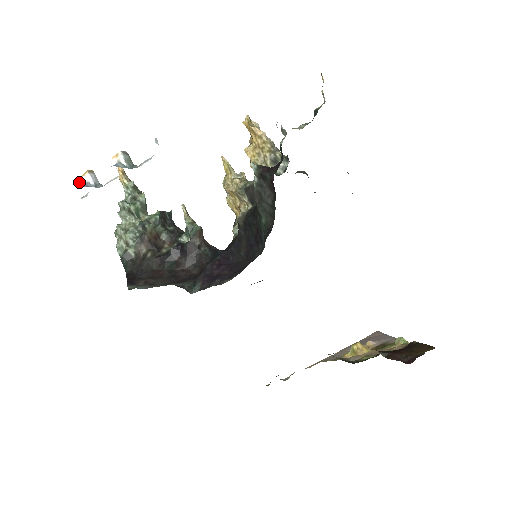
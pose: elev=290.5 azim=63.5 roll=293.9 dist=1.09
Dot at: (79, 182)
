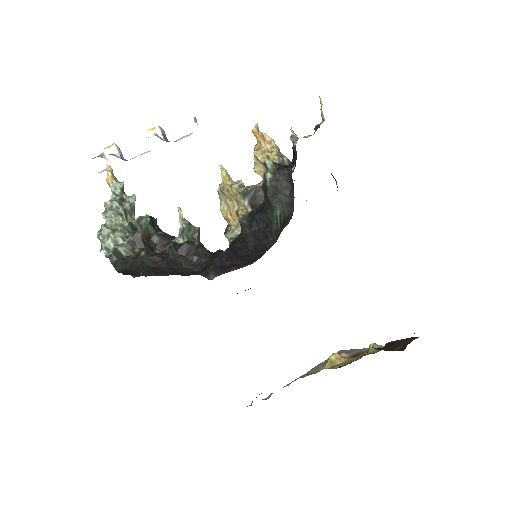
Dot at: (99, 156)
